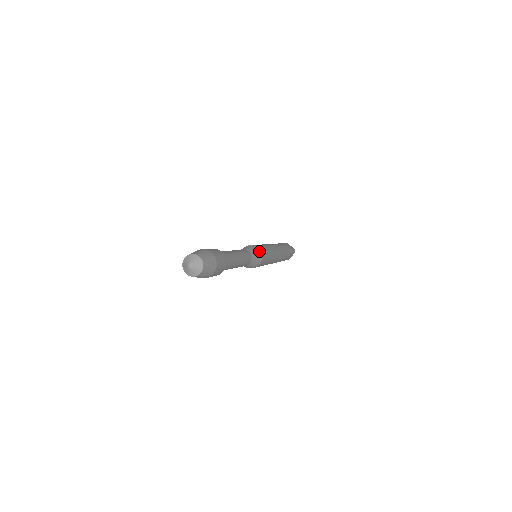
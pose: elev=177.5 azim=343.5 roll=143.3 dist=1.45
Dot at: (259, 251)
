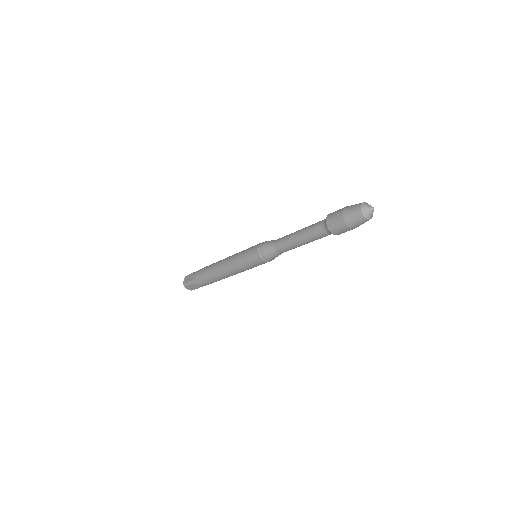
Dot at: occluded
